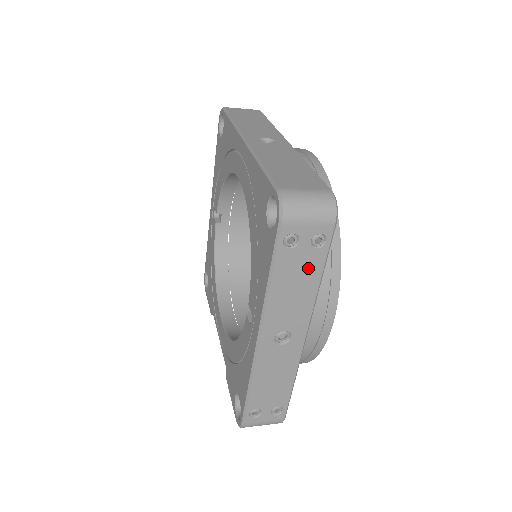
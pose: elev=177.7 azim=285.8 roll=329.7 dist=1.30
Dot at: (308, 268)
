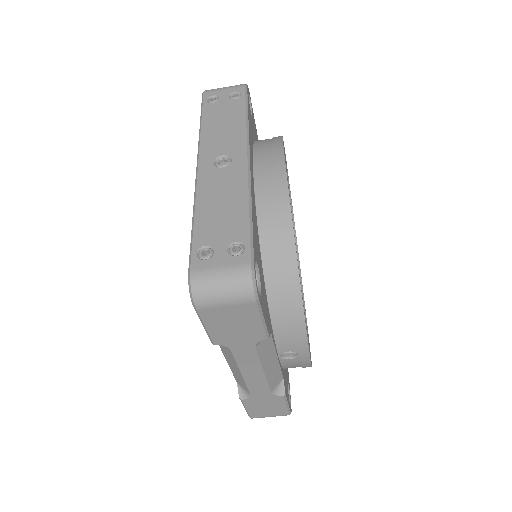
Dot at: (232, 111)
